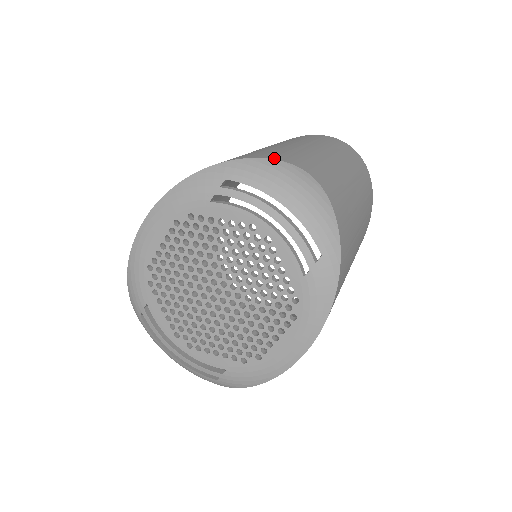
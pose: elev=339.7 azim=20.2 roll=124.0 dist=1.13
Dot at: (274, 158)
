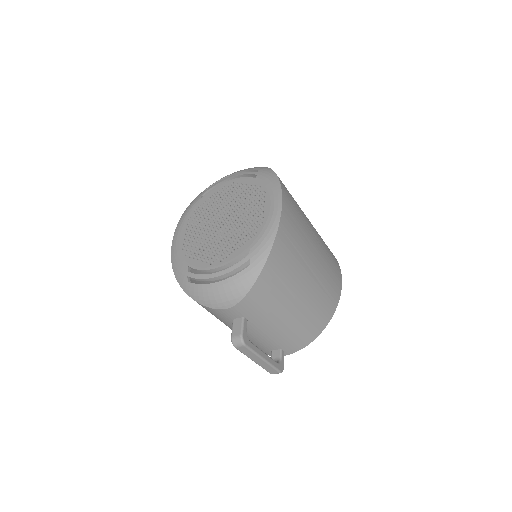
Dot at: occluded
